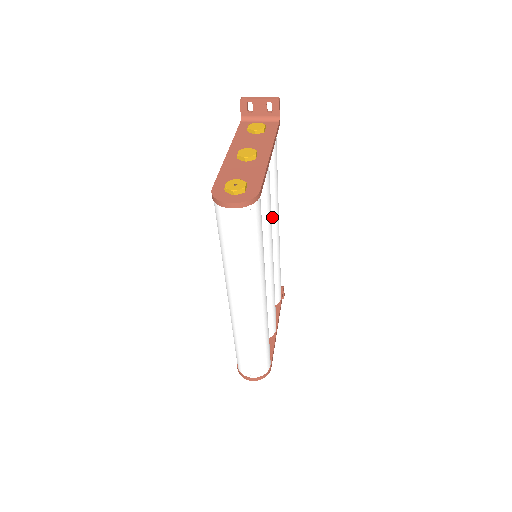
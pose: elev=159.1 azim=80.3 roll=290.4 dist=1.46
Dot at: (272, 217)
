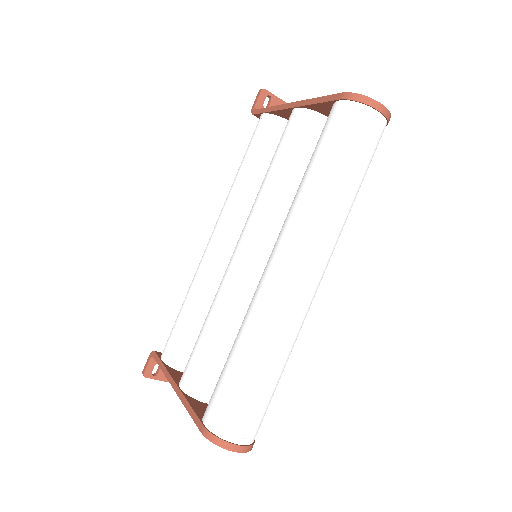
Dot at: occluded
